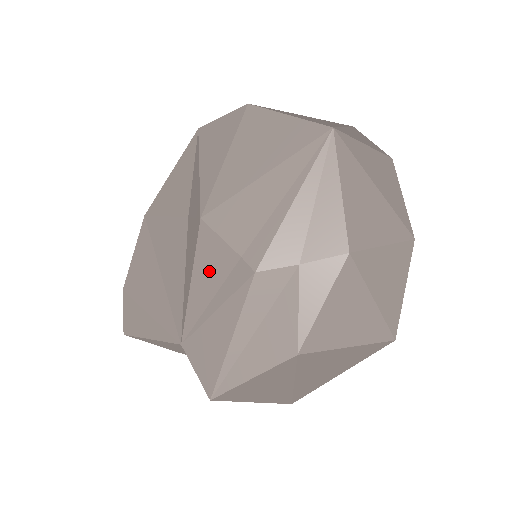
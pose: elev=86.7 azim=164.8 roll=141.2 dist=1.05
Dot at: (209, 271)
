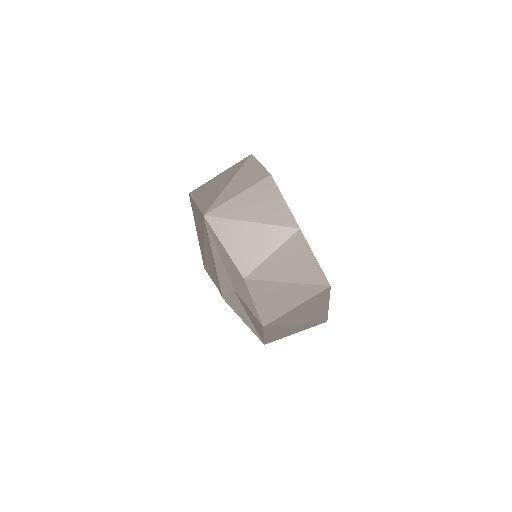
Dot at: occluded
